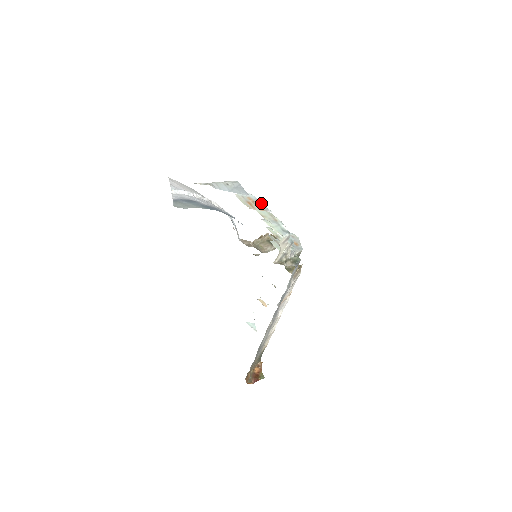
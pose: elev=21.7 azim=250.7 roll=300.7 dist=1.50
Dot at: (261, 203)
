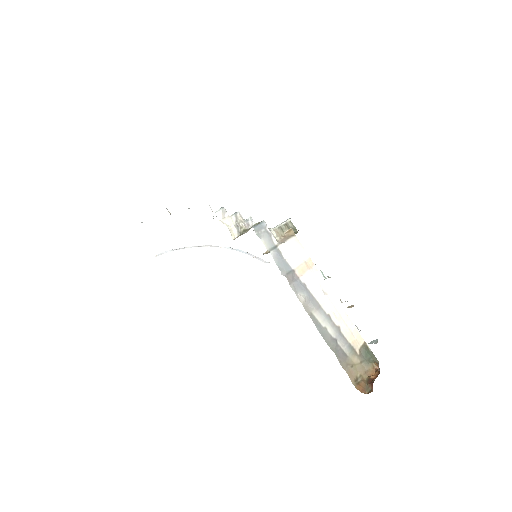
Dot at: occluded
